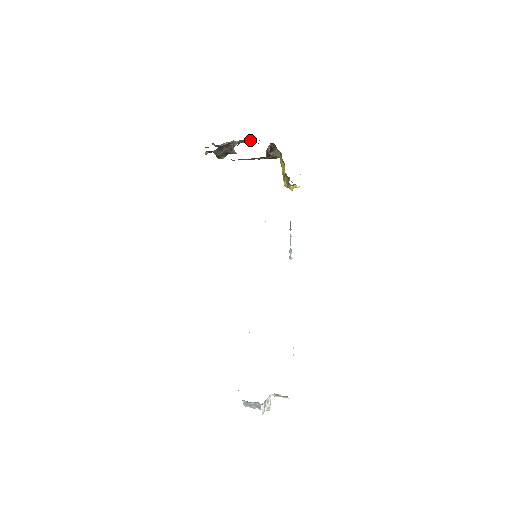
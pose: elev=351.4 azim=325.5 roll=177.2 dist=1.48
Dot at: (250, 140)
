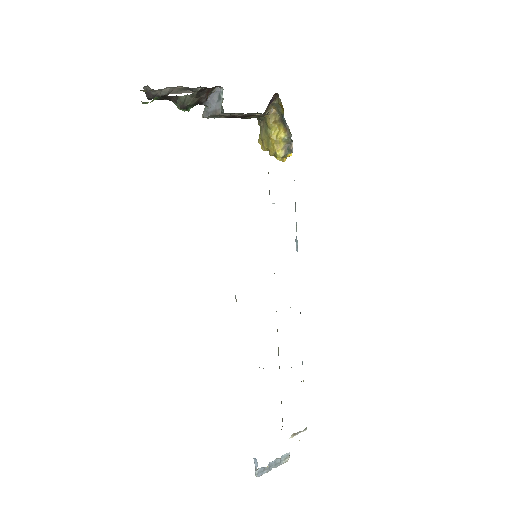
Dot at: (188, 89)
